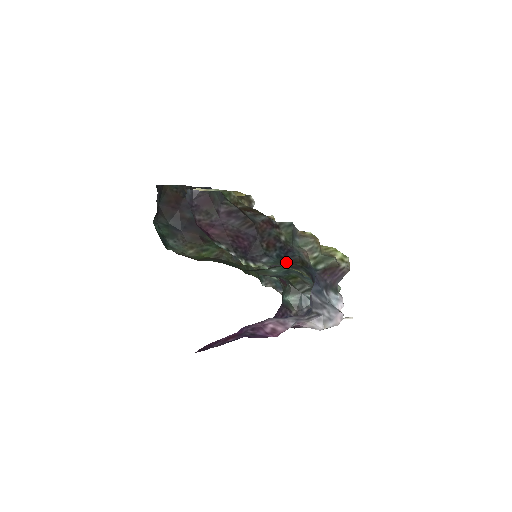
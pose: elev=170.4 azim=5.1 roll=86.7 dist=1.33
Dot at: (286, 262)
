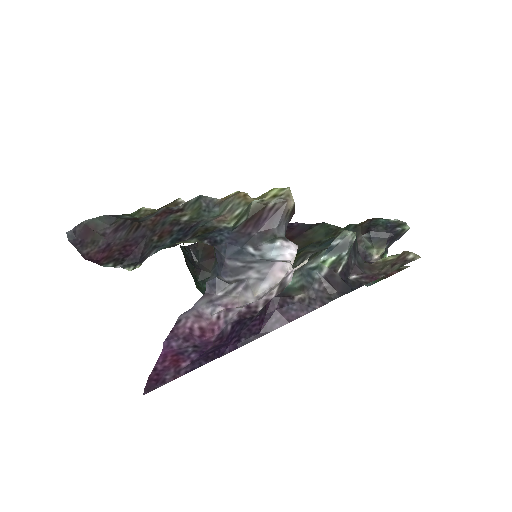
Dot at: occluded
